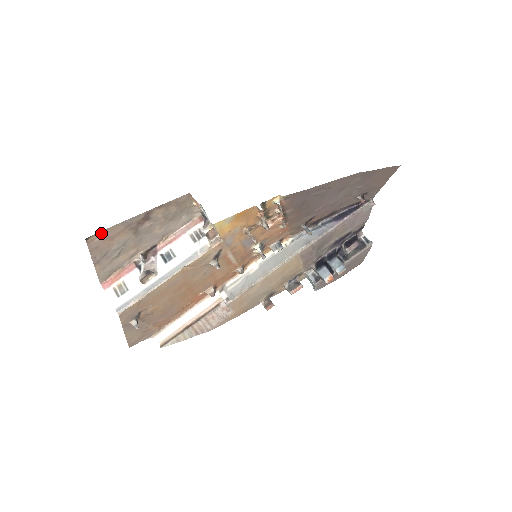
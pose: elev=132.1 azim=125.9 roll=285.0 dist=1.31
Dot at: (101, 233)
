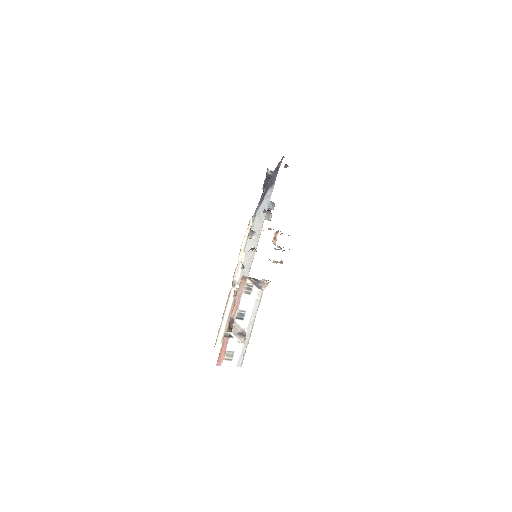
Dot at: occluded
